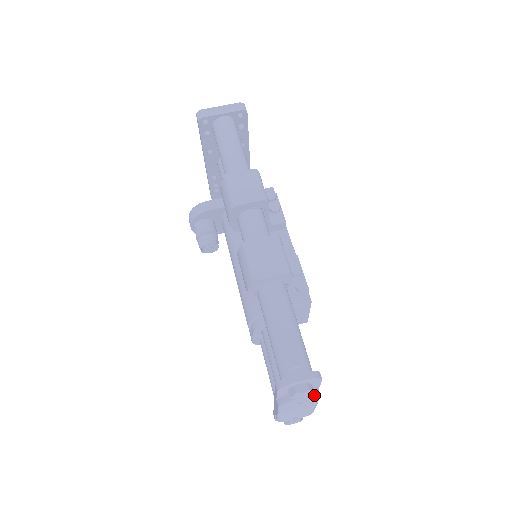
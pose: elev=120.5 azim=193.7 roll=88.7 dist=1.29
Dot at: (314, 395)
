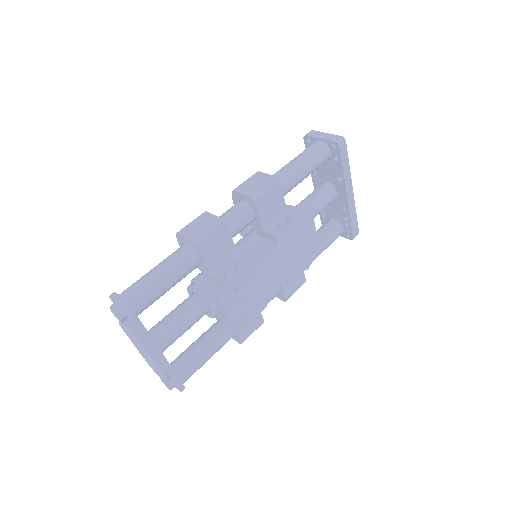
Dot at: (131, 332)
